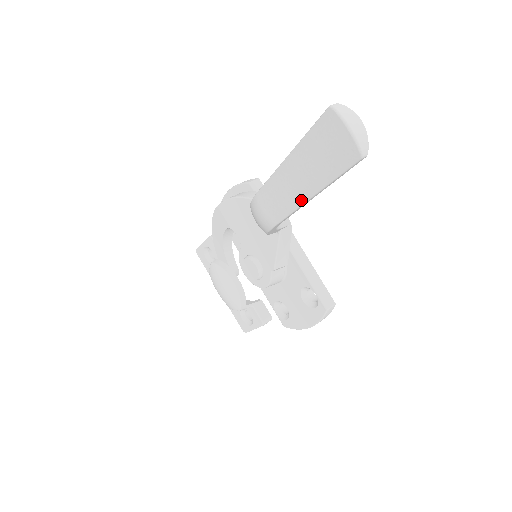
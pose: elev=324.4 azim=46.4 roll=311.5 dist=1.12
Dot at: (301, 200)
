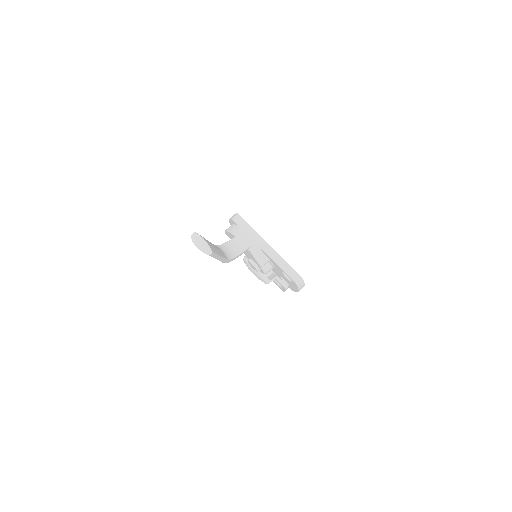
Dot at: occluded
